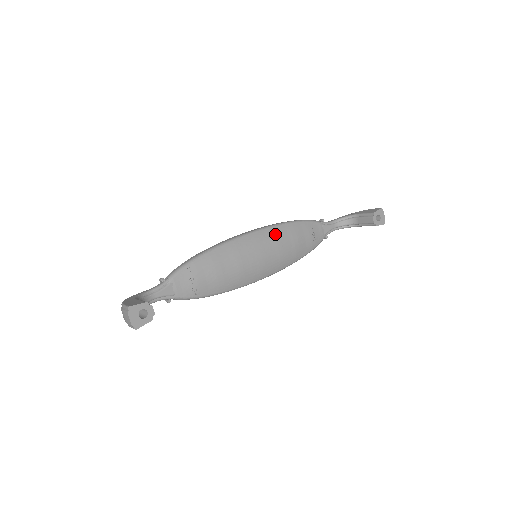
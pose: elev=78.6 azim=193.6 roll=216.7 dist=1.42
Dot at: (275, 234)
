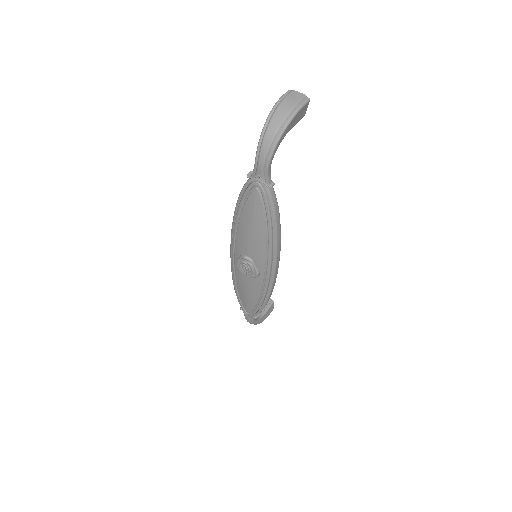
Dot at: occluded
